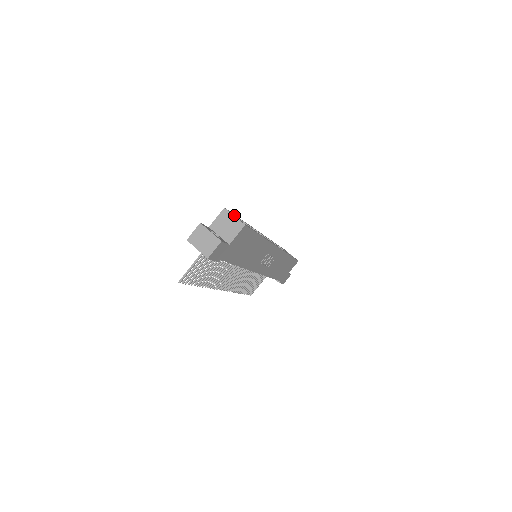
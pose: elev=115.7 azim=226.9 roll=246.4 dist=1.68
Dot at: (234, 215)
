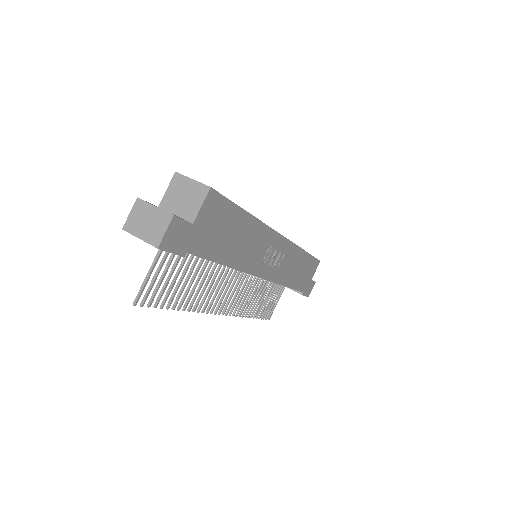
Dot at: occluded
